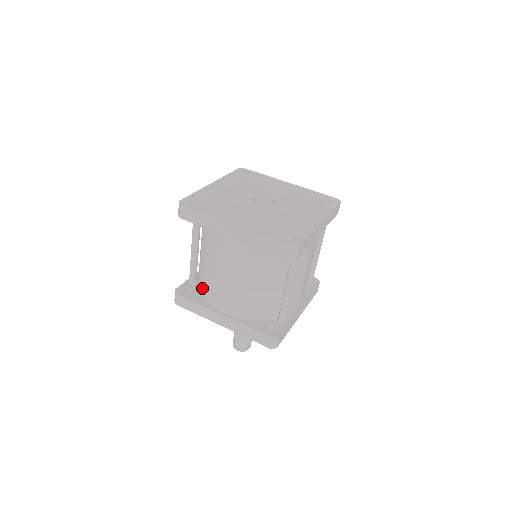
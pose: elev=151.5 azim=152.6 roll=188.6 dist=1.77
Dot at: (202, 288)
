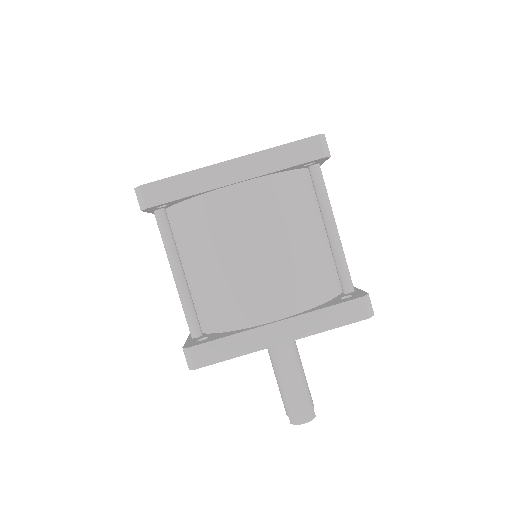
Dot at: (221, 318)
